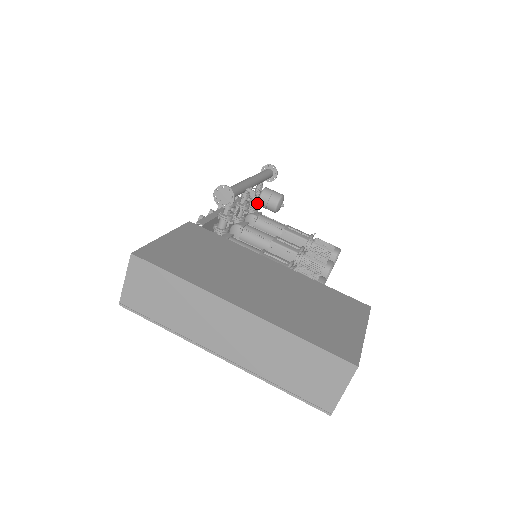
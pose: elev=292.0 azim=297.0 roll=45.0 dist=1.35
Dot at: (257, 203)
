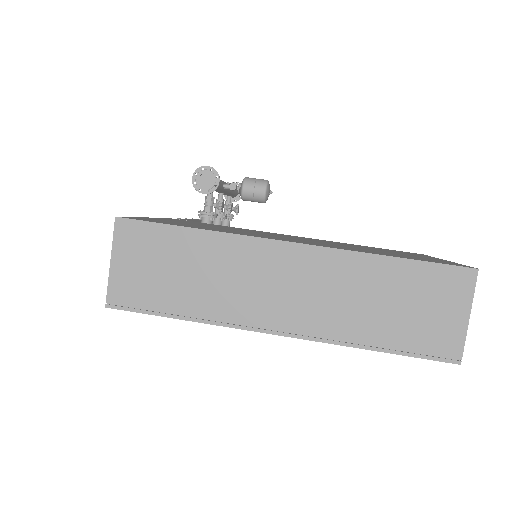
Dot at: (241, 196)
